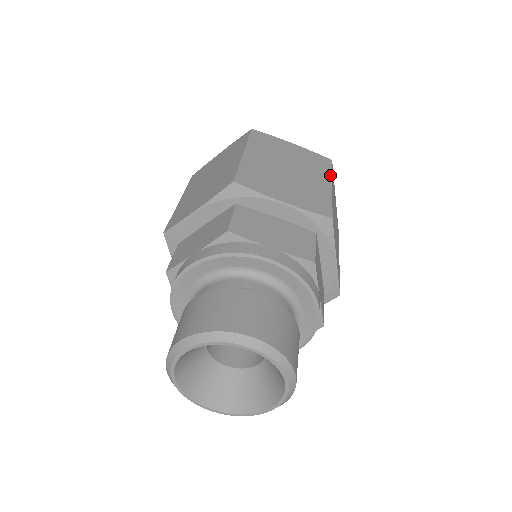
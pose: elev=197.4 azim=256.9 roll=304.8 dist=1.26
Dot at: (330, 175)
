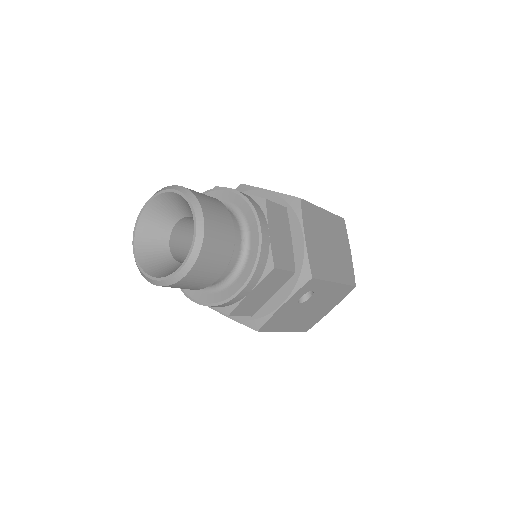
Dot at: (330, 212)
